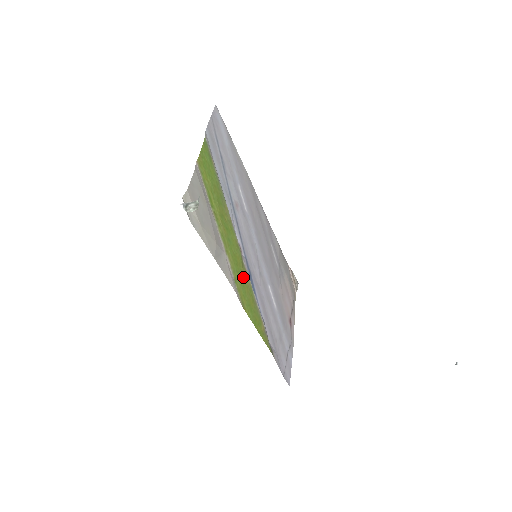
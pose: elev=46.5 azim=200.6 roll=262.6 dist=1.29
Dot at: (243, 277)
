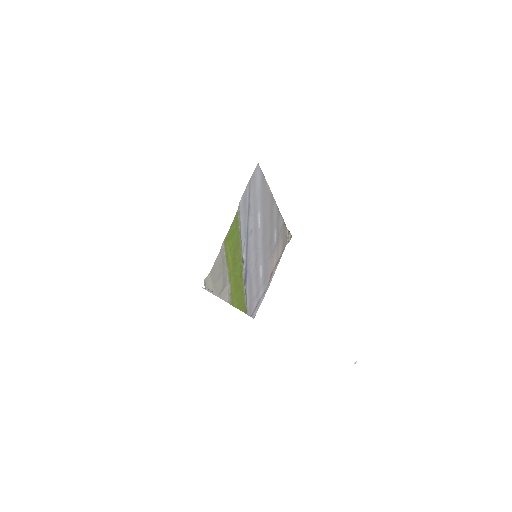
Dot at: (238, 284)
